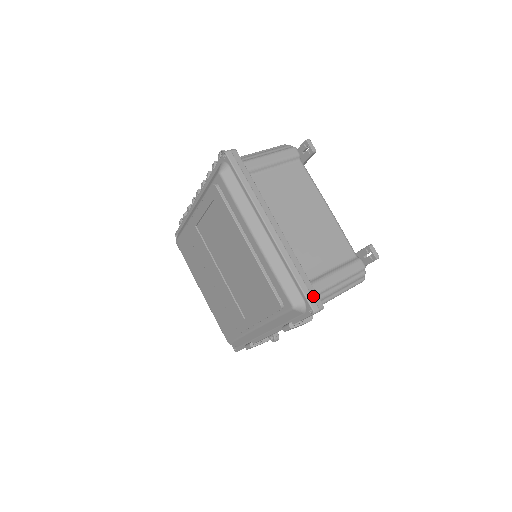
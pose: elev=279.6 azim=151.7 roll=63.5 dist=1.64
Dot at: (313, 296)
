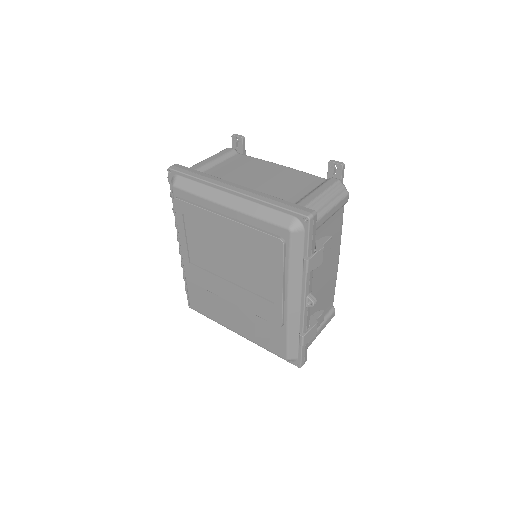
Dot at: (300, 208)
